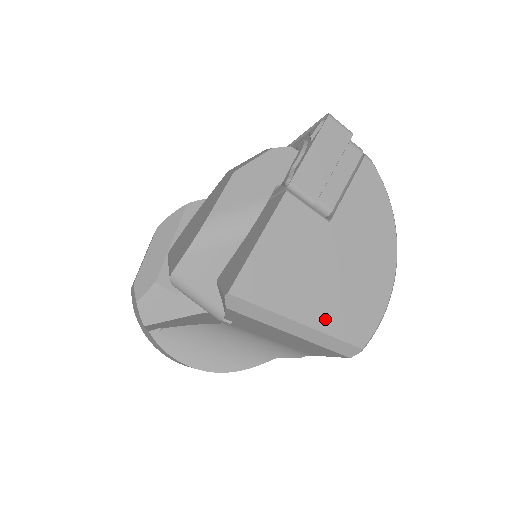
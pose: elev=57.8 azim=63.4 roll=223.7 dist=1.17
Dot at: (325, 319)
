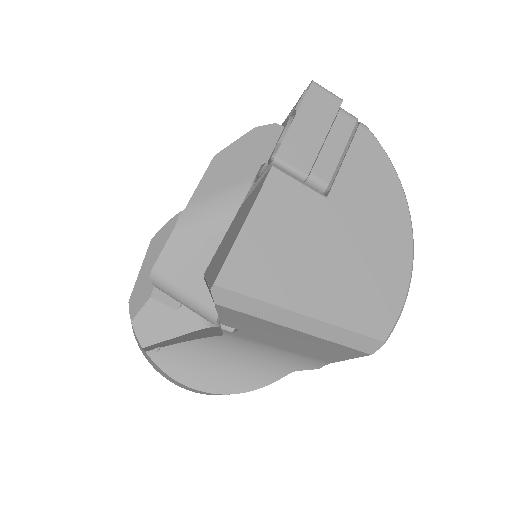
Dot at: (334, 308)
